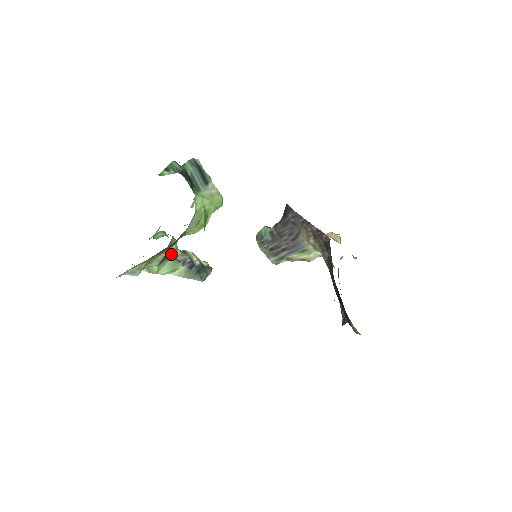
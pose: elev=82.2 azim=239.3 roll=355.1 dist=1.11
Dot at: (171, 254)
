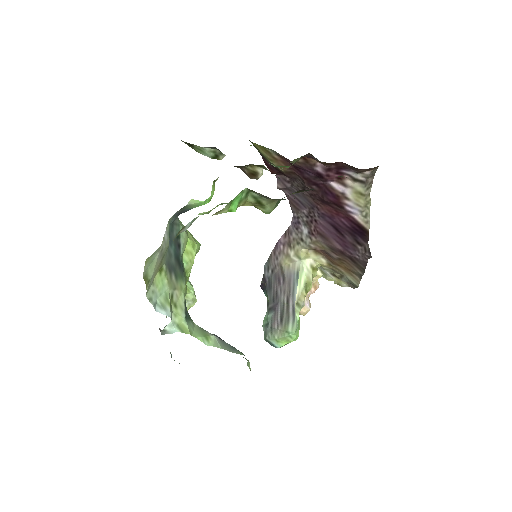
Dot at: (192, 321)
